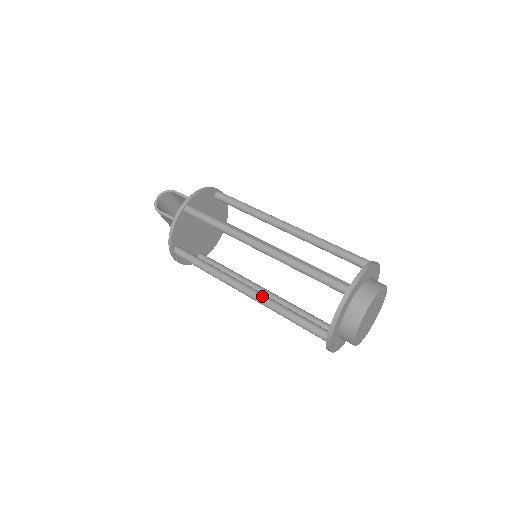
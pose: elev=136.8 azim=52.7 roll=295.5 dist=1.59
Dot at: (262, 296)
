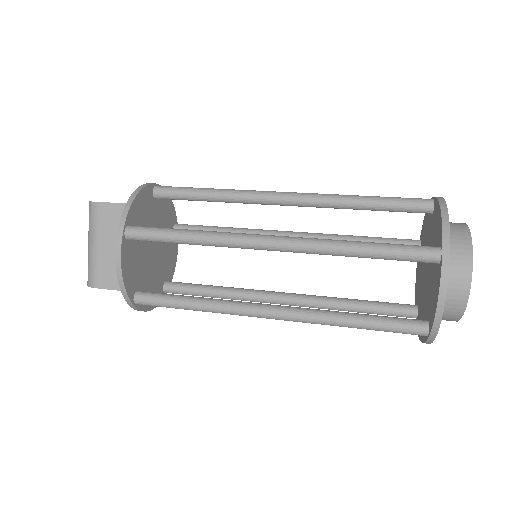
Dot at: (307, 238)
